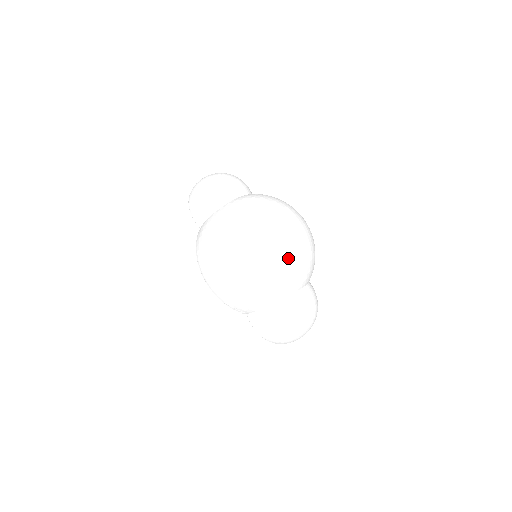
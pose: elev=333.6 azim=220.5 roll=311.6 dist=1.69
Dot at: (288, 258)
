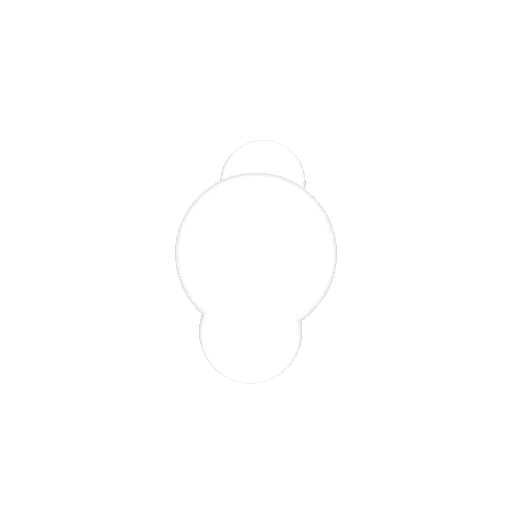
Dot at: (218, 263)
